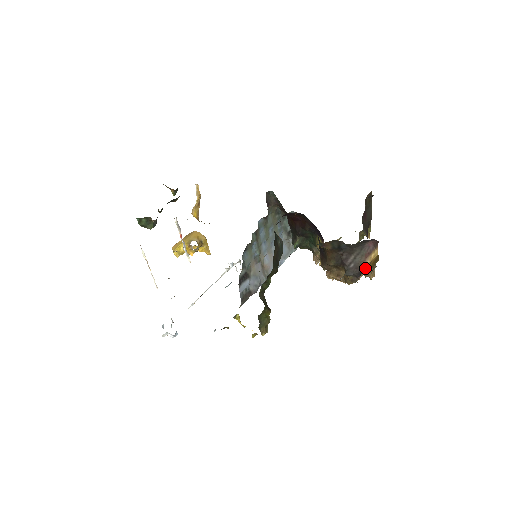
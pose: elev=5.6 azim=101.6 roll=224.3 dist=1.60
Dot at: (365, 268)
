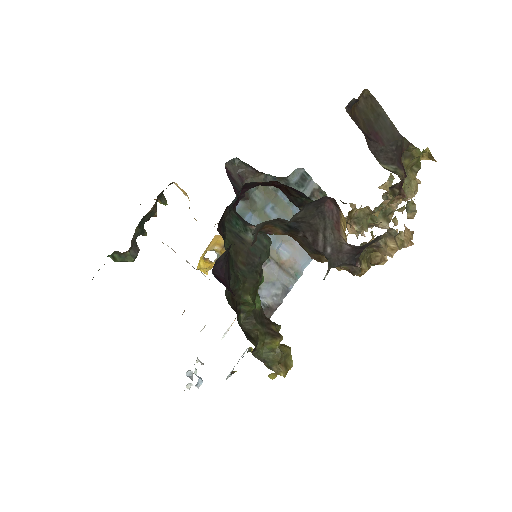
Dot at: (354, 247)
